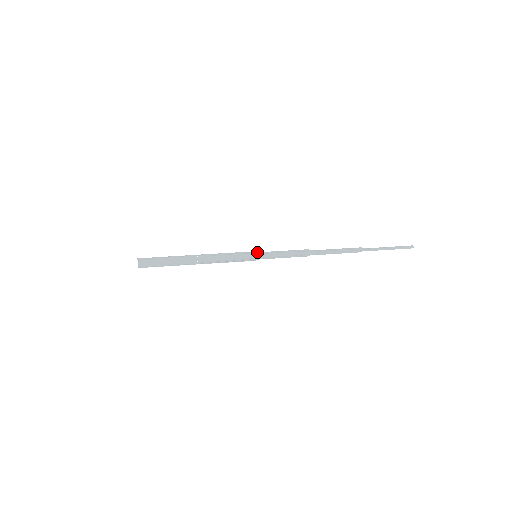
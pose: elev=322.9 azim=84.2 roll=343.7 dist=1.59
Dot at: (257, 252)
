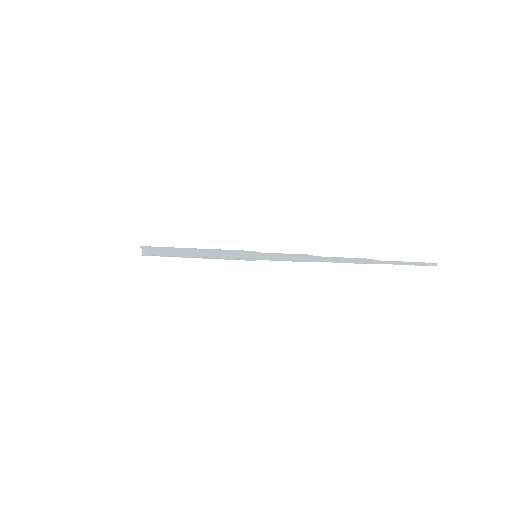
Dot at: (257, 252)
